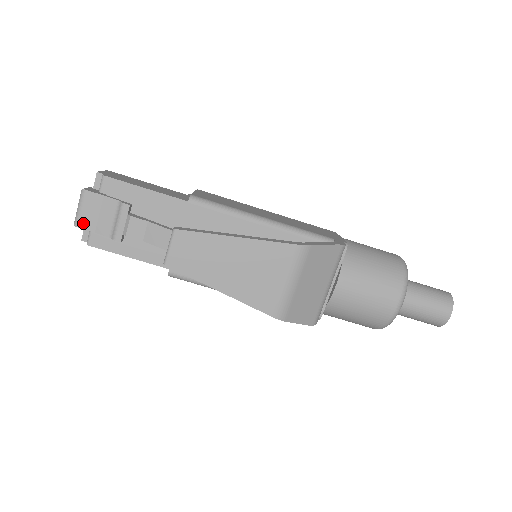
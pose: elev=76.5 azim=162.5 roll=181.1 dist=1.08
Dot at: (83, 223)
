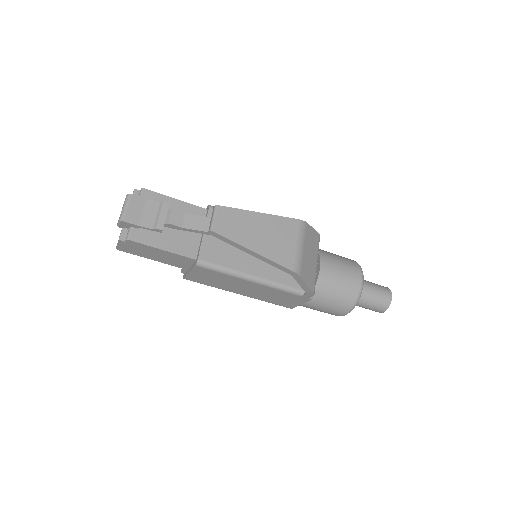
Dot at: (128, 218)
